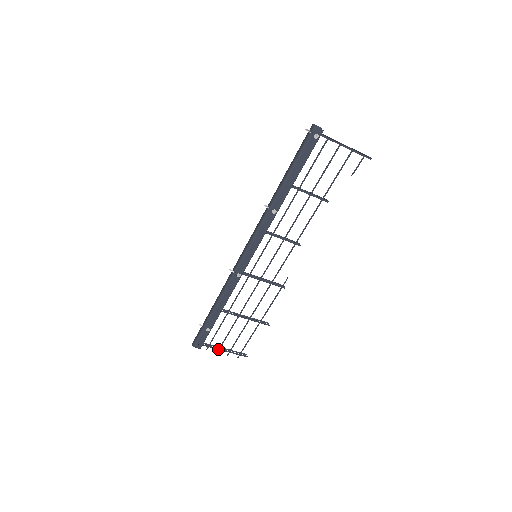
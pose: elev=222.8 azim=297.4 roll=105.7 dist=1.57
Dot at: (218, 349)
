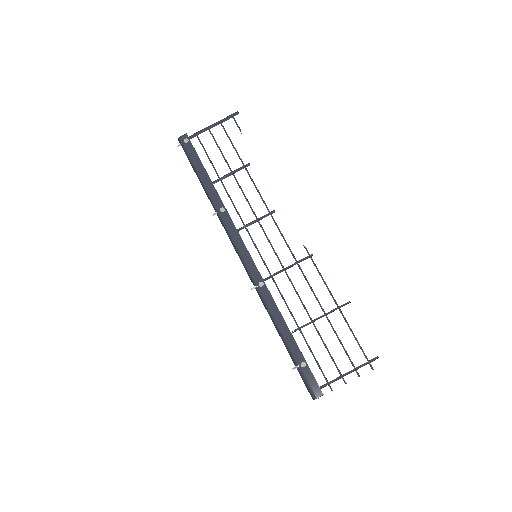
Dot at: occluded
